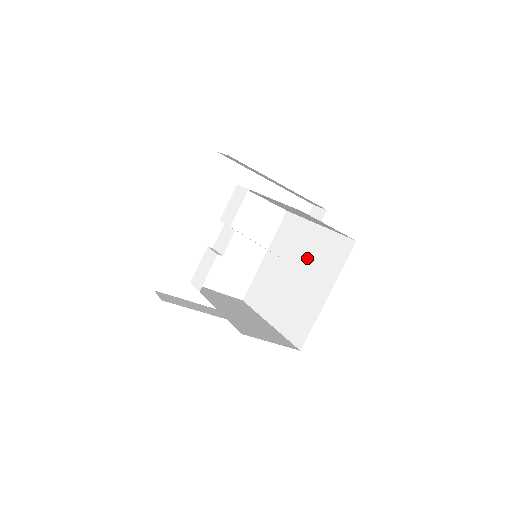
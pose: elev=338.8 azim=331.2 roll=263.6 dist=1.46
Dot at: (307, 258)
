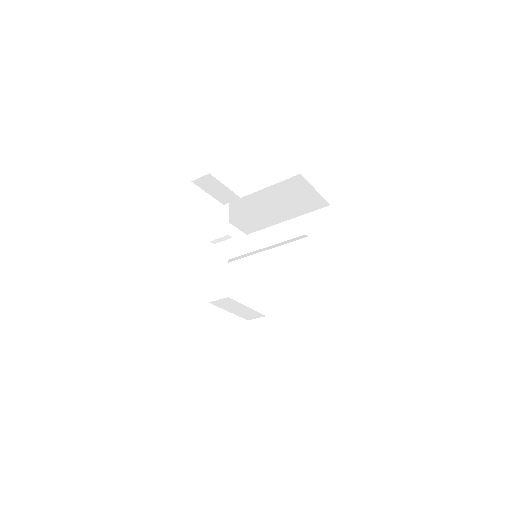
Dot at: (294, 244)
